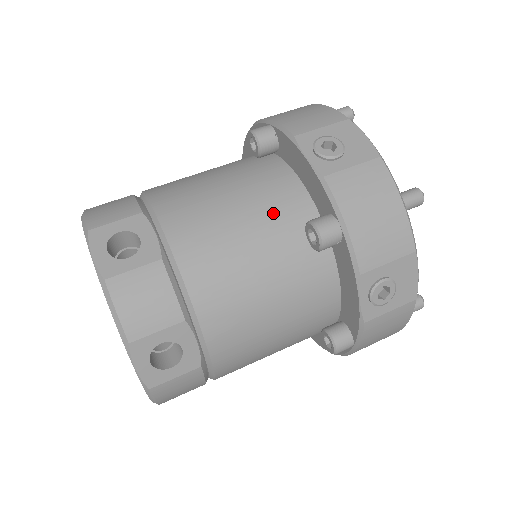
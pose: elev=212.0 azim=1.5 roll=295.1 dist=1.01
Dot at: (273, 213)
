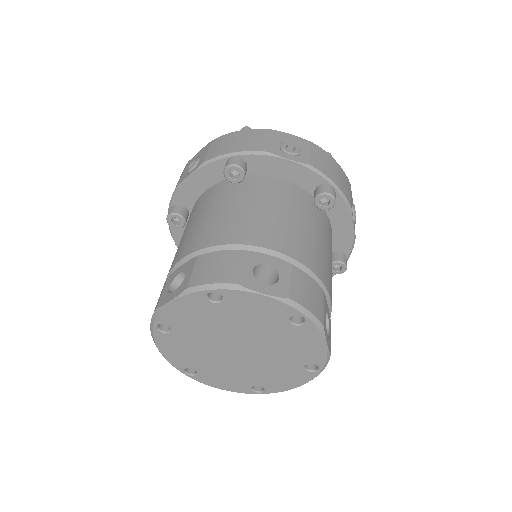
Dot at: (213, 200)
